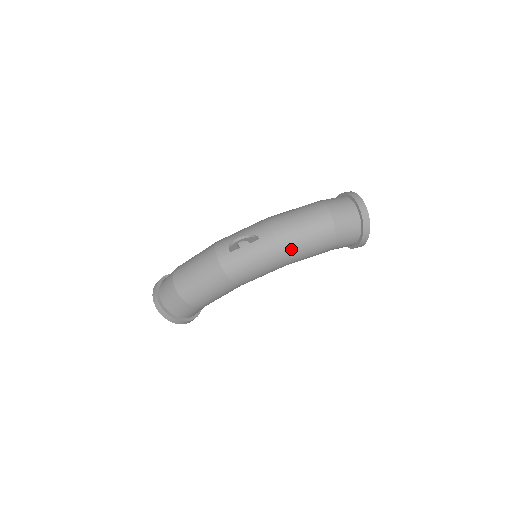
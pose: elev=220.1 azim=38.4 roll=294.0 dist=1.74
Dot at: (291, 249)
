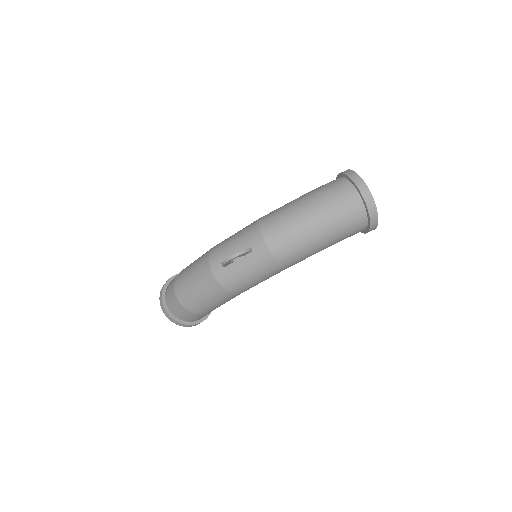
Dot at: (290, 256)
